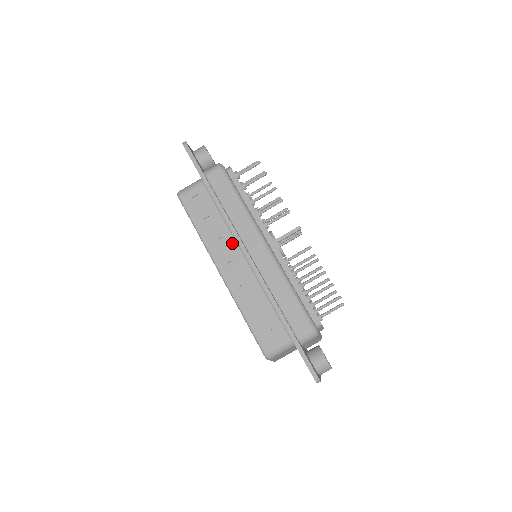
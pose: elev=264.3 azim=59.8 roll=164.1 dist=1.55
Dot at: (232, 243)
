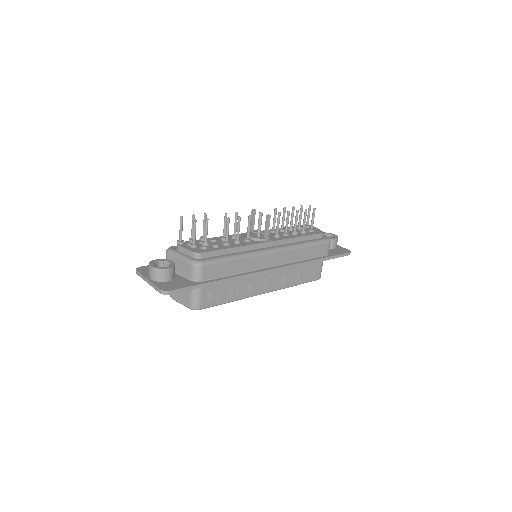
Dot at: (255, 277)
